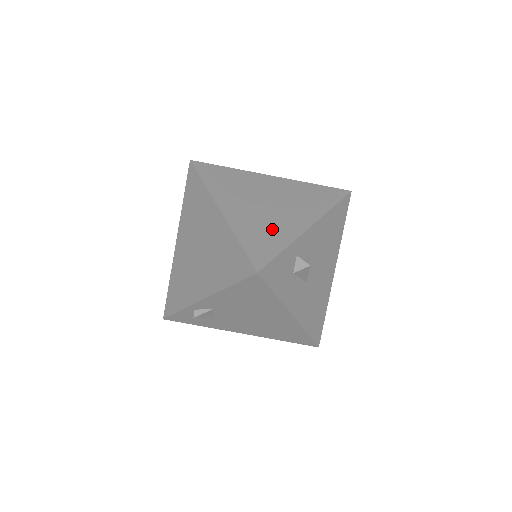
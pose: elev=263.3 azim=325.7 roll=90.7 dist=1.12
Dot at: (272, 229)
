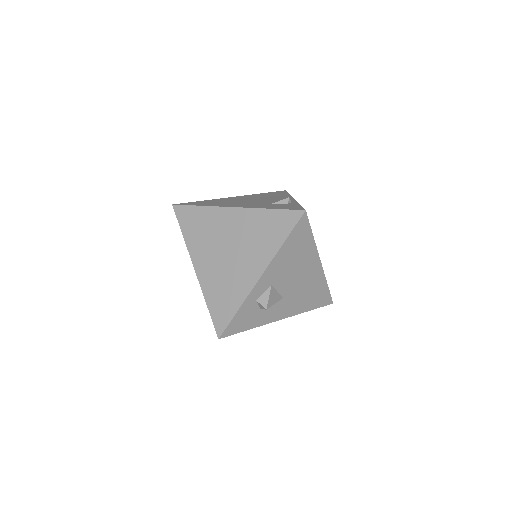
Dot at: (230, 287)
